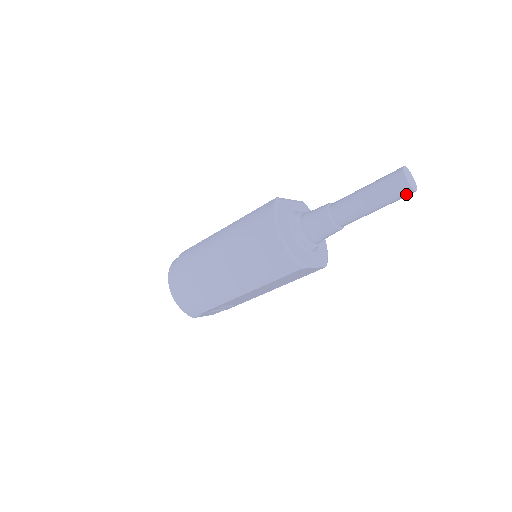
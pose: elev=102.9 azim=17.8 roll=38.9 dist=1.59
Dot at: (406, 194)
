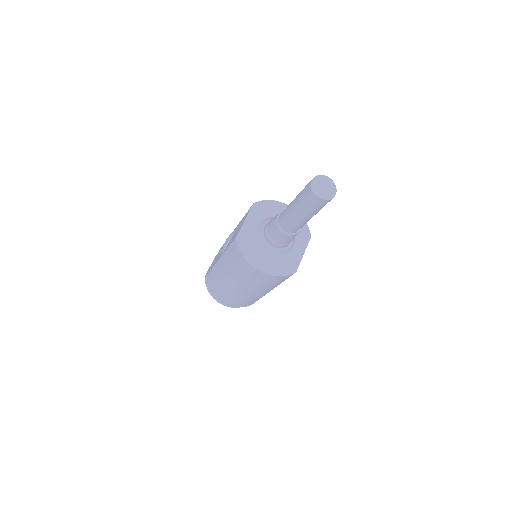
Dot at: occluded
